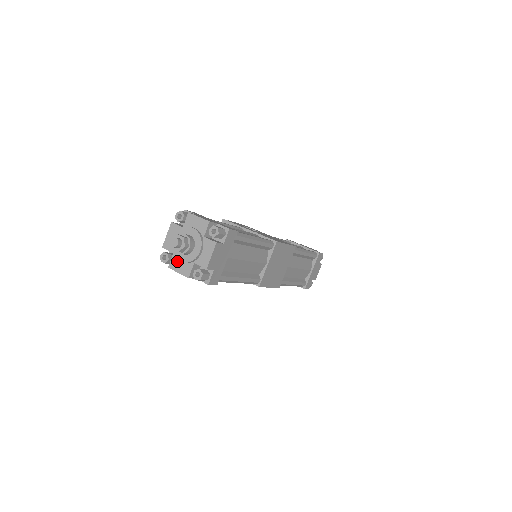
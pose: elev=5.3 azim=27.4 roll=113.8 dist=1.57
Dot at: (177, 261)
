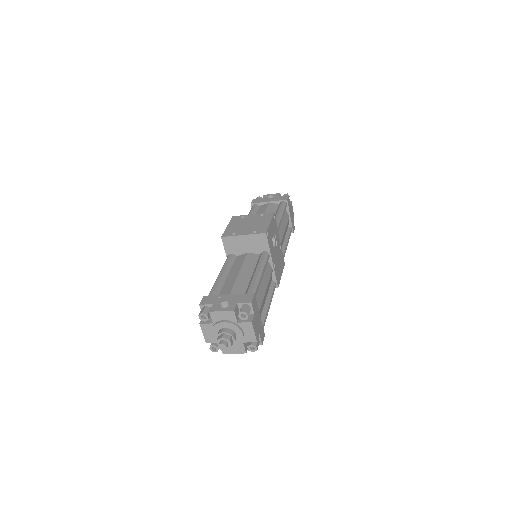
Dot at: (210, 329)
